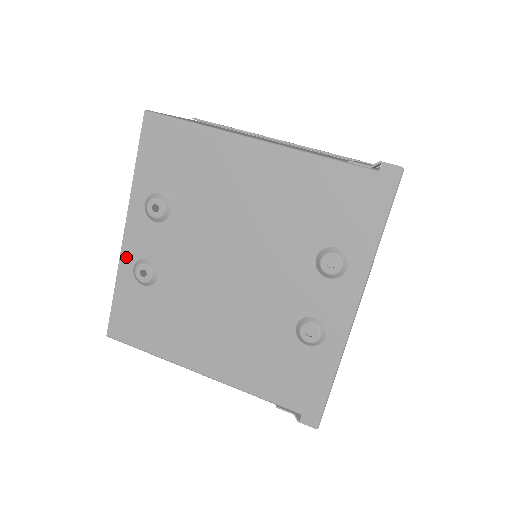
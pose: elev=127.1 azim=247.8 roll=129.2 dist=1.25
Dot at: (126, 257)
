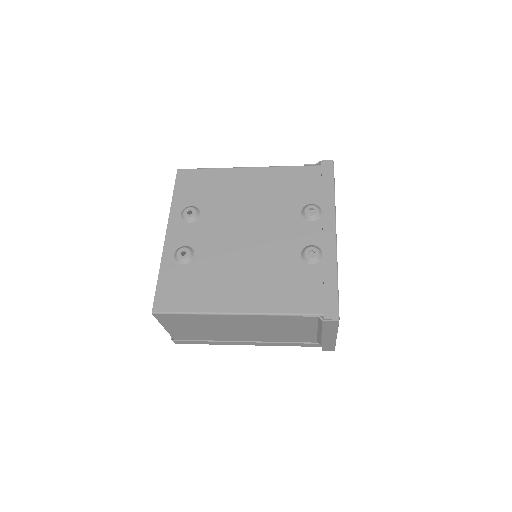
Dot at: (168, 250)
